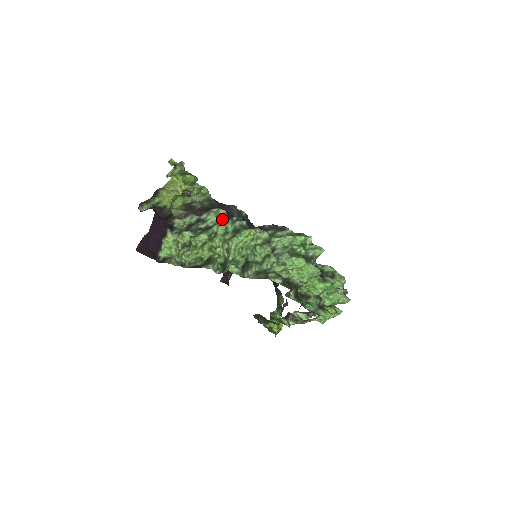
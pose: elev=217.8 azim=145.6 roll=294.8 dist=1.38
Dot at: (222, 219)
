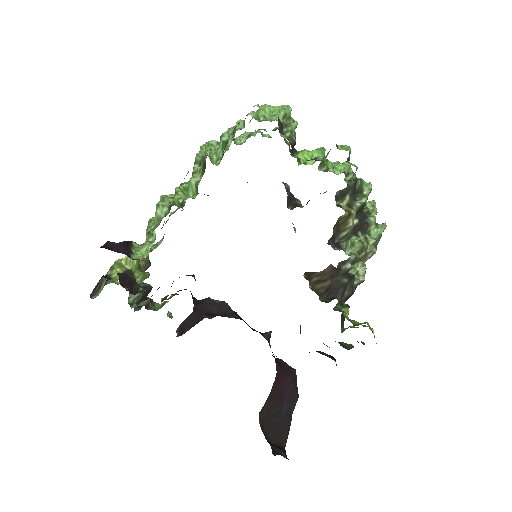
Dot at: occluded
